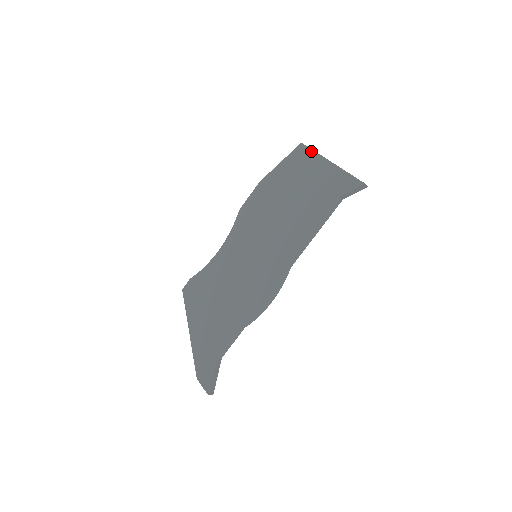
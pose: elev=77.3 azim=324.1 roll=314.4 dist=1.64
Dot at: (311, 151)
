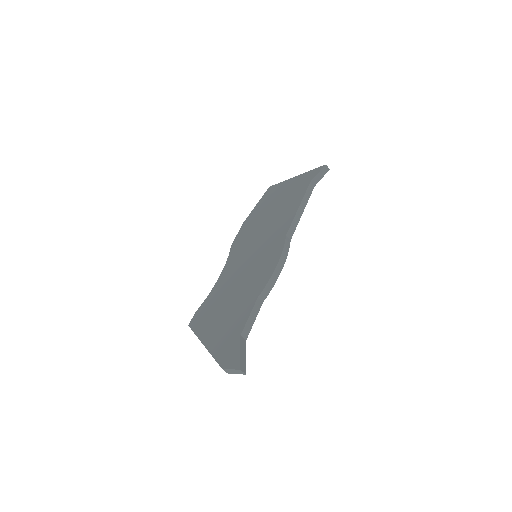
Dot at: (278, 184)
